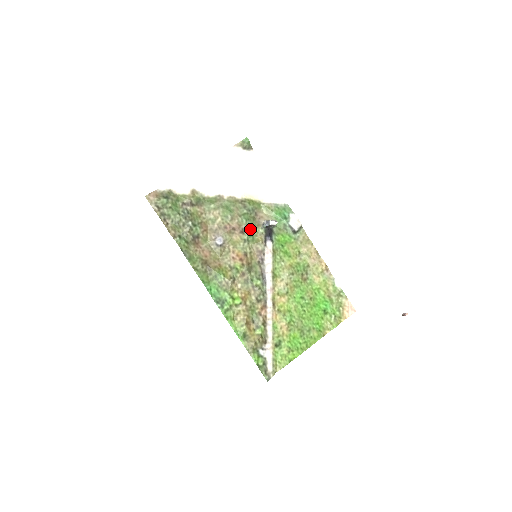
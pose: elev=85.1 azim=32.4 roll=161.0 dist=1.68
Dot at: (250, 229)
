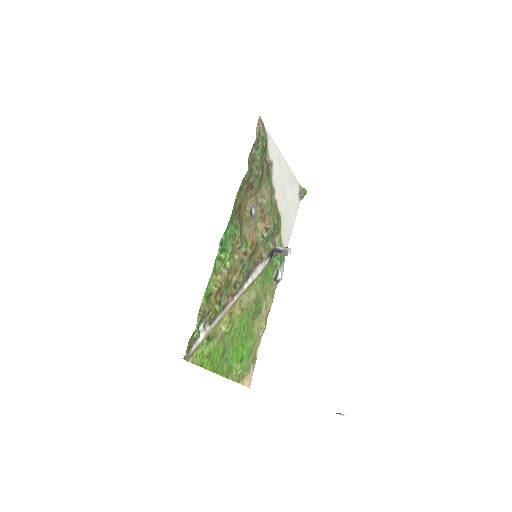
Dot at: (270, 235)
